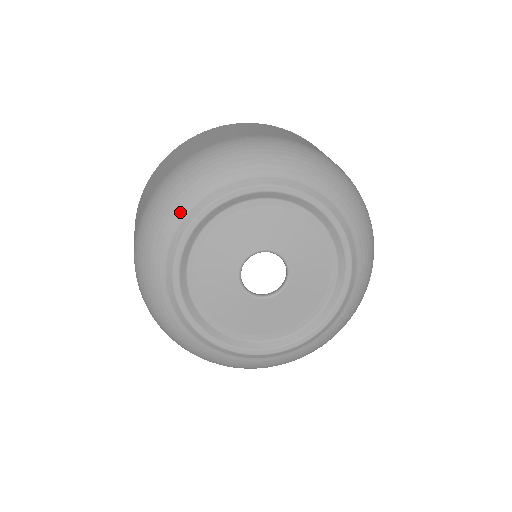
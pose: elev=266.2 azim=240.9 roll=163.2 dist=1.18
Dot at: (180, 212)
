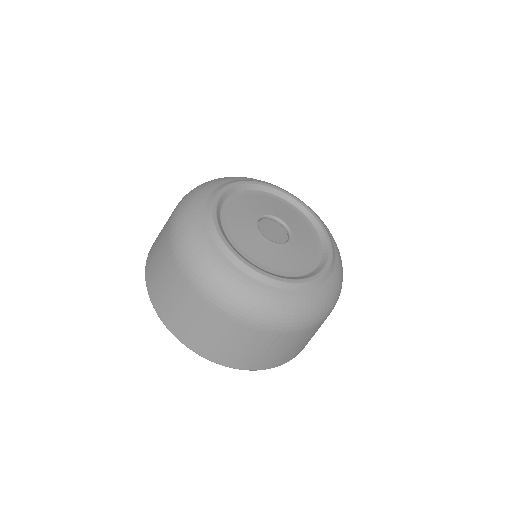
Dot at: (201, 204)
